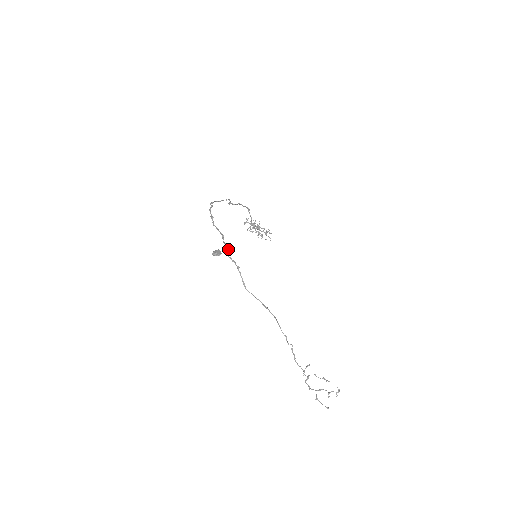
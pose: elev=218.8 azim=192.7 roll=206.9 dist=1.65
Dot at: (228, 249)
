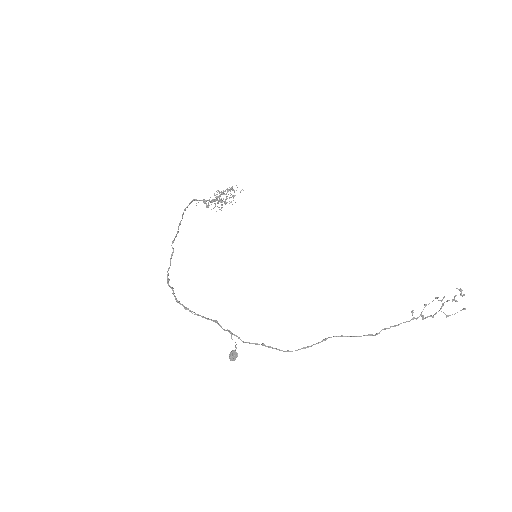
Dot at: (236, 336)
